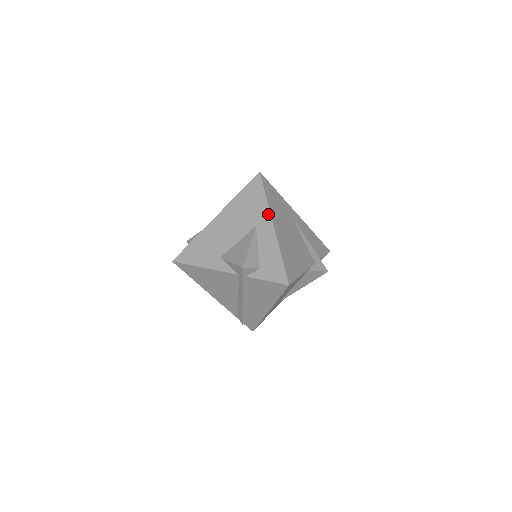
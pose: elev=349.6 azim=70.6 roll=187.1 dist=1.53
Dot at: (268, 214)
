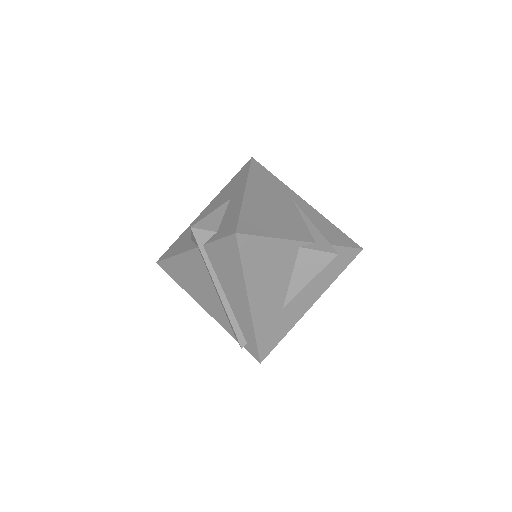
Dot at: (244, 183)
